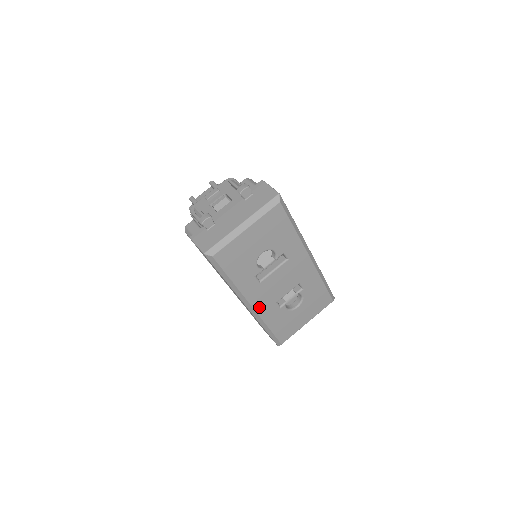
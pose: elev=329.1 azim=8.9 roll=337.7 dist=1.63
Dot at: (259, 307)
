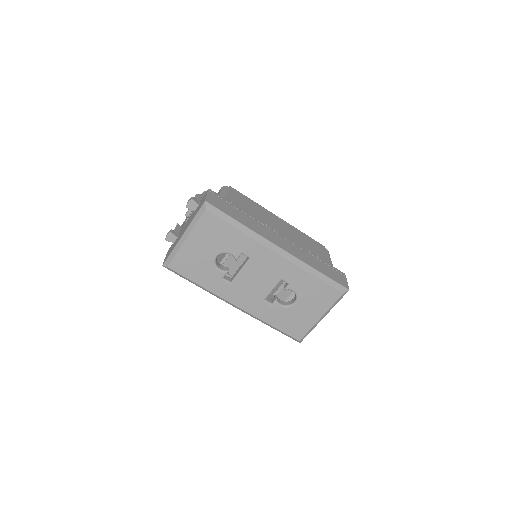
Dot at: (245, 306)
